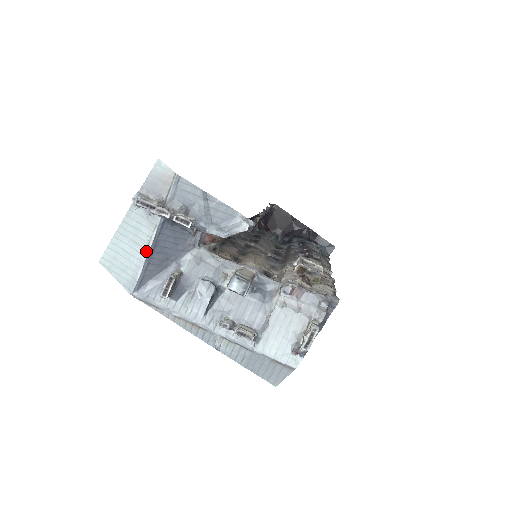
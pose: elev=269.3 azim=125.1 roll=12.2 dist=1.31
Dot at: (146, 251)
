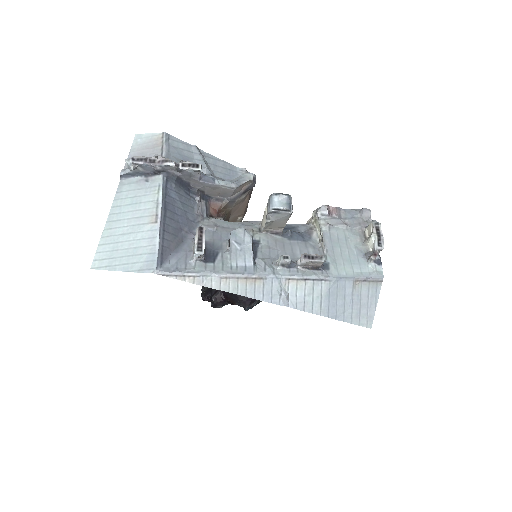
Dot at: (157, 216)
